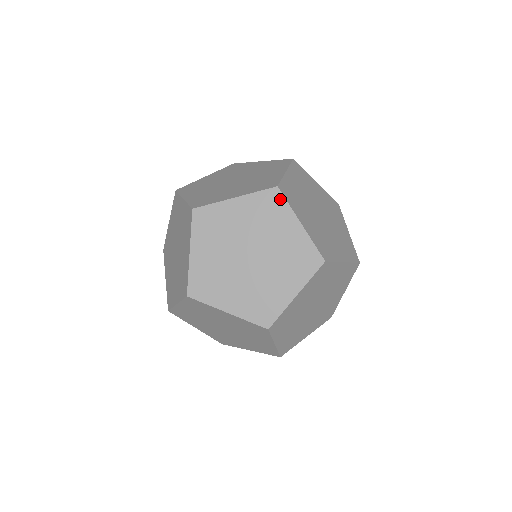
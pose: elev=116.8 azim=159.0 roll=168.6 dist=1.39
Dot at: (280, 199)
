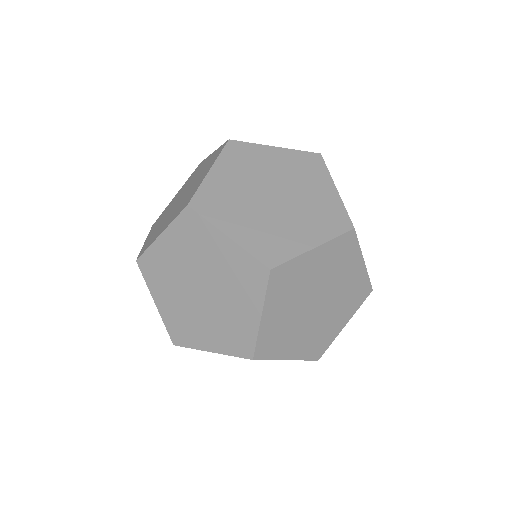
Dot at: occluded
